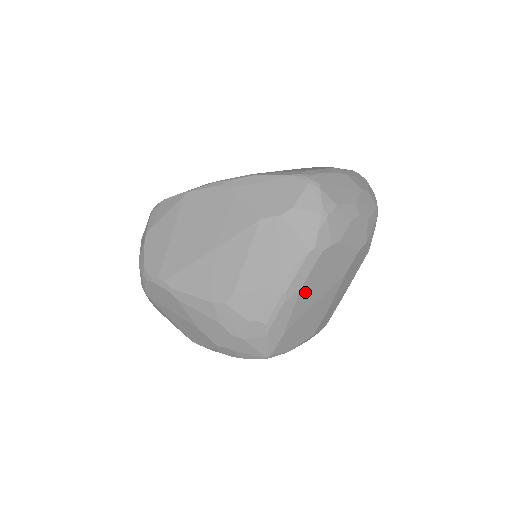
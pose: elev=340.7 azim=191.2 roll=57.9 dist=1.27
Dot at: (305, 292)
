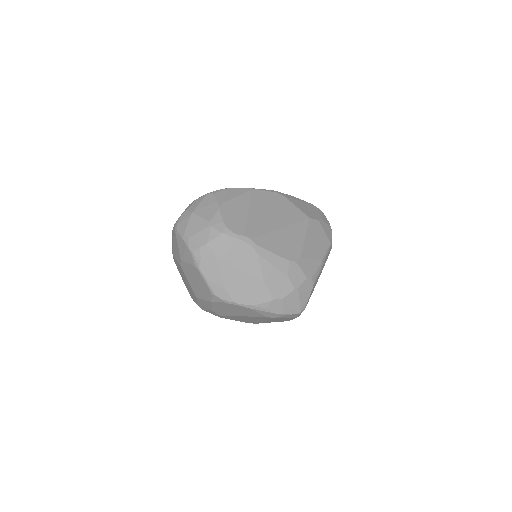
Dot at: occluded
